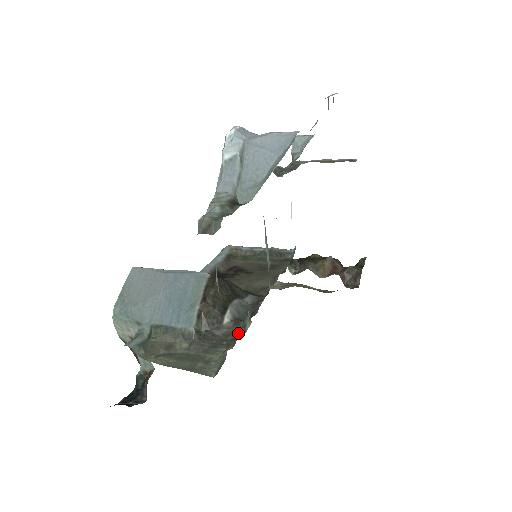
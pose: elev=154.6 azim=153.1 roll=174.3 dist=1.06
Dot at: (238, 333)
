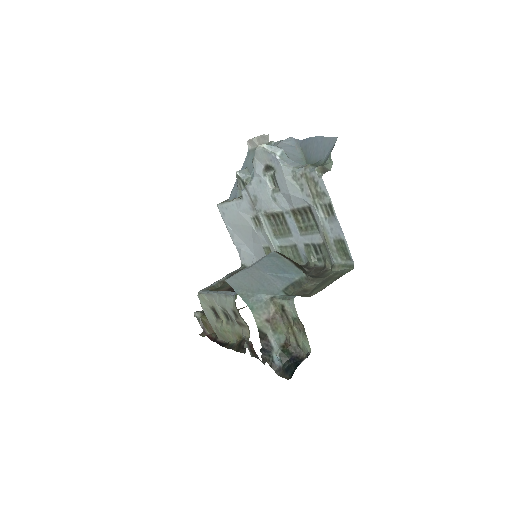
Dot at: (318, 269)
